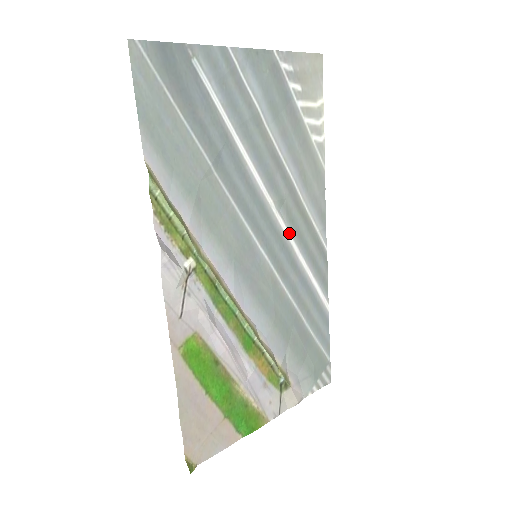
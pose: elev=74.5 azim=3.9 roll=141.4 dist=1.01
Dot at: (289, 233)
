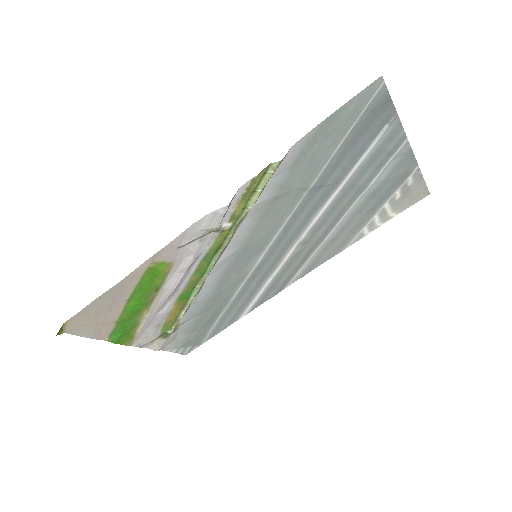
Dot at: (285, 261)
